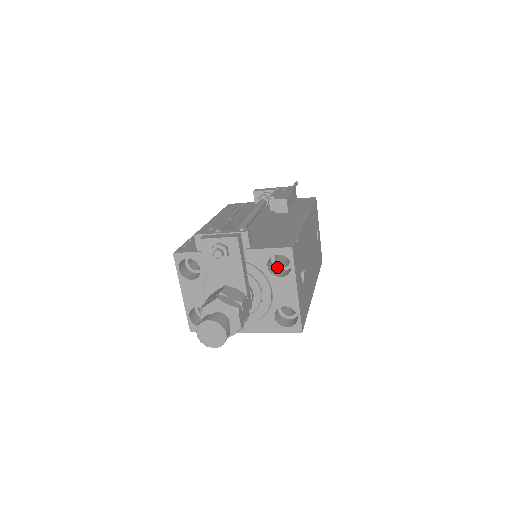
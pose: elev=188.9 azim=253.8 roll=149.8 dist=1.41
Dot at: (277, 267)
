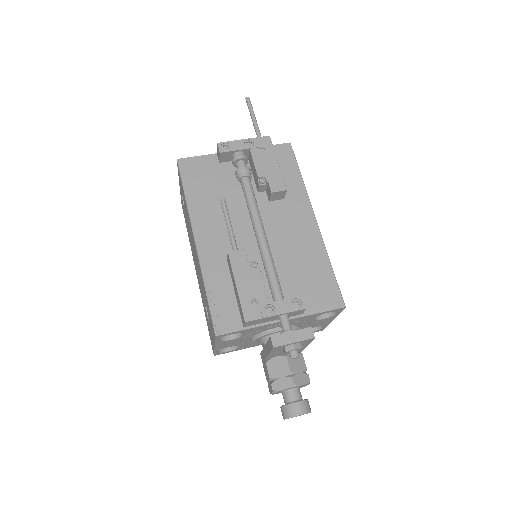
Dot at: occluded
